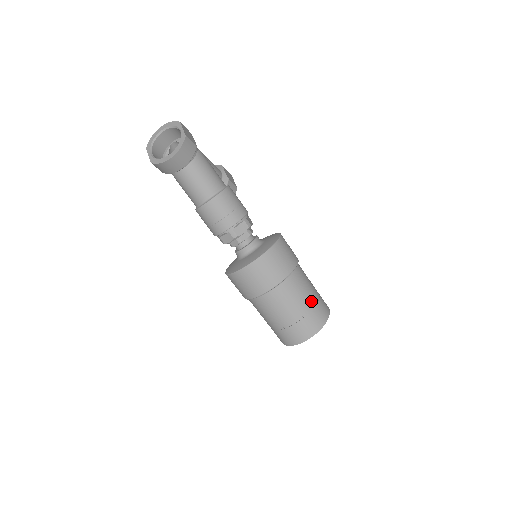
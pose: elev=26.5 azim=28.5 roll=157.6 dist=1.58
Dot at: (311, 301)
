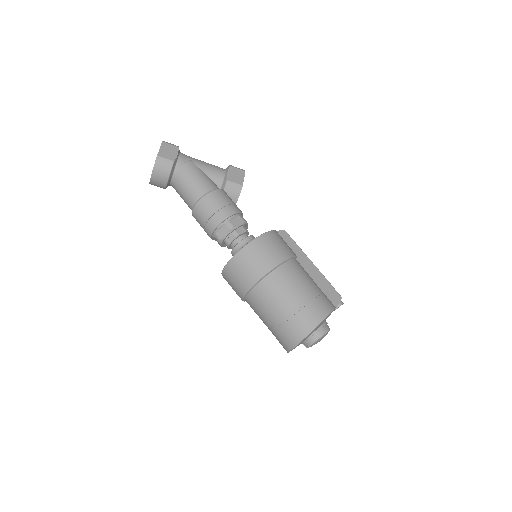
Dot at: (291, 307)
